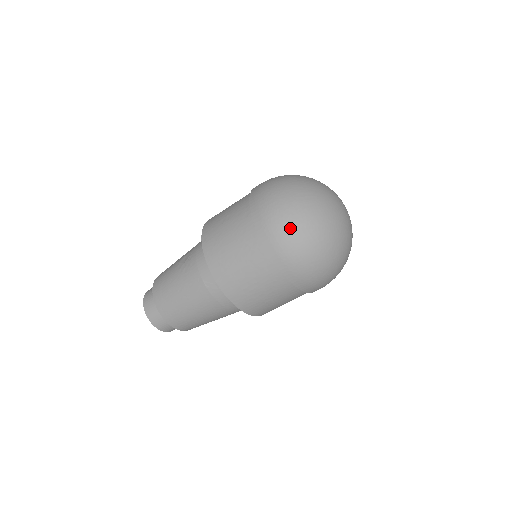
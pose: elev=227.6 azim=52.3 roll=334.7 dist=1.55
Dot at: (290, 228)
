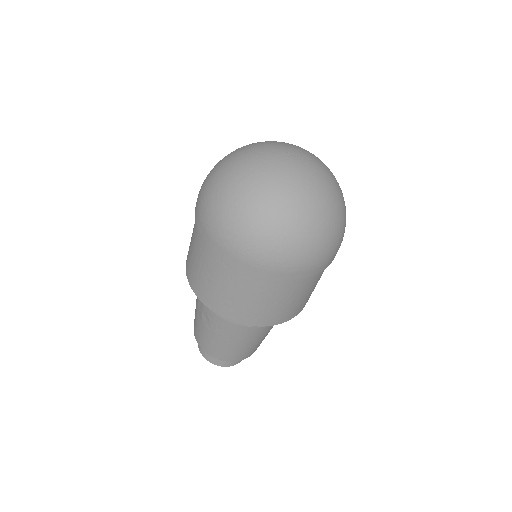
Dot at: (283, 248)
